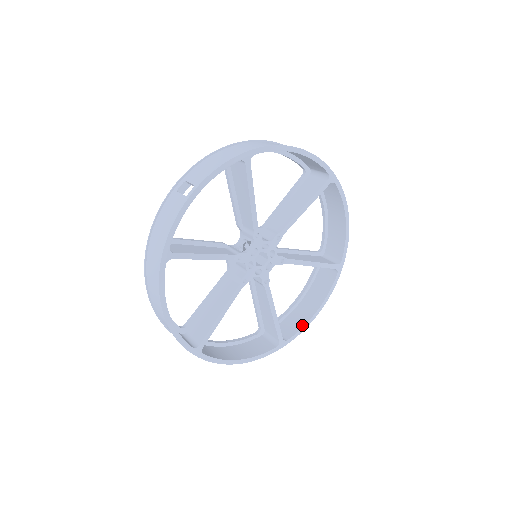
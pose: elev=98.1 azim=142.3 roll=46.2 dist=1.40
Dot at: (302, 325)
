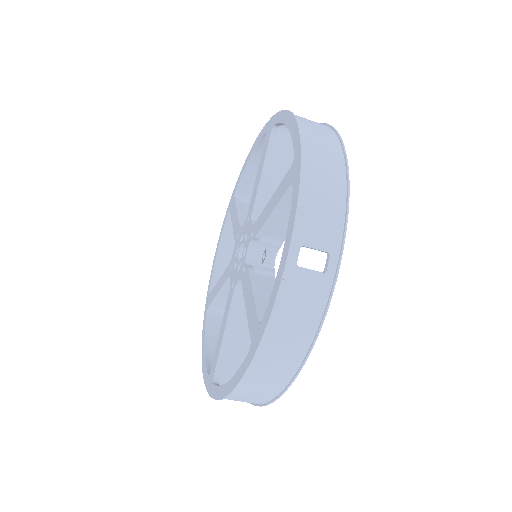
Dot at: occluded
